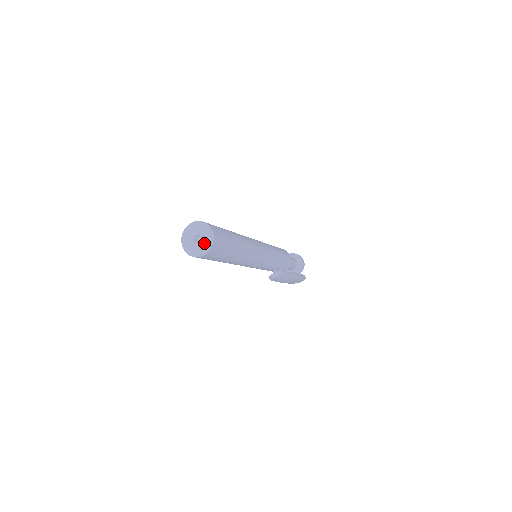
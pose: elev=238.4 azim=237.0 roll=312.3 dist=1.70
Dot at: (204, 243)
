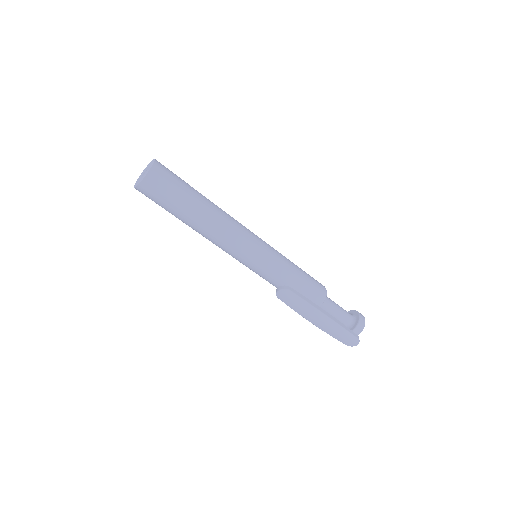
Dot at: (145, 174)
